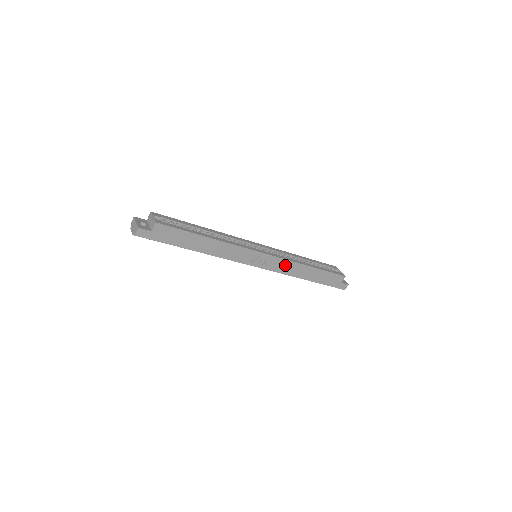
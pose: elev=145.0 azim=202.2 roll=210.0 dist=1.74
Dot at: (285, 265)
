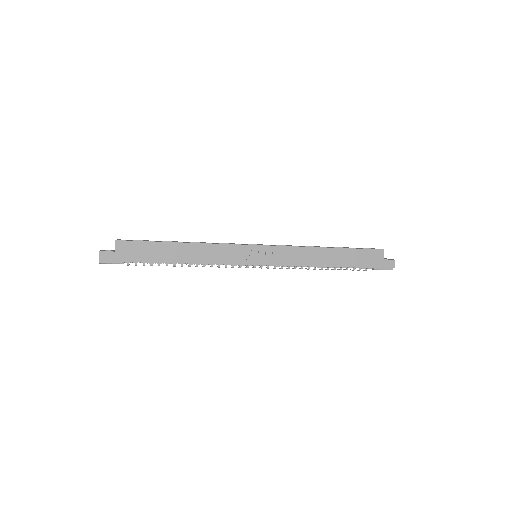
Dot at: (294, 254)
